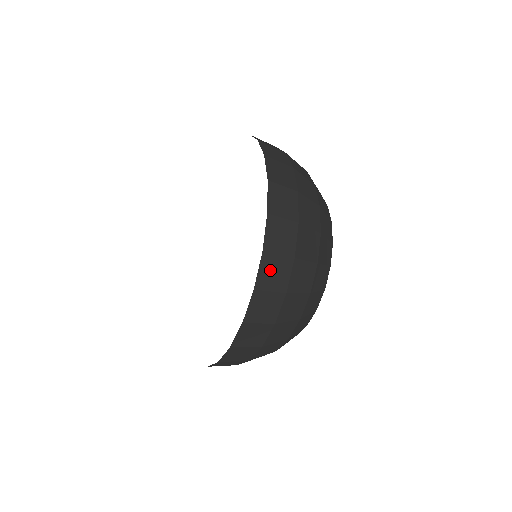
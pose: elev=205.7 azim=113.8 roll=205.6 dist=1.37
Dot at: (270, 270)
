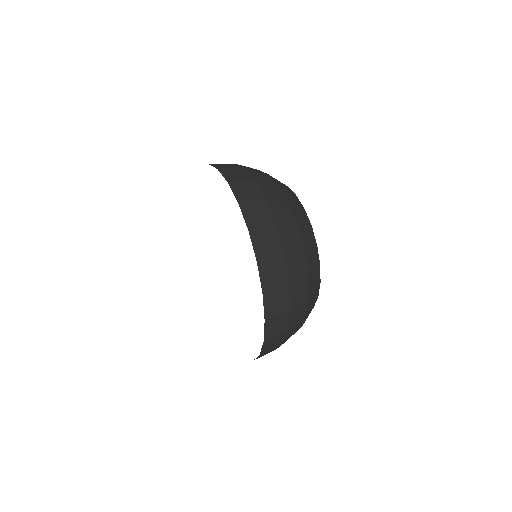
Dot at: (265, 353)
